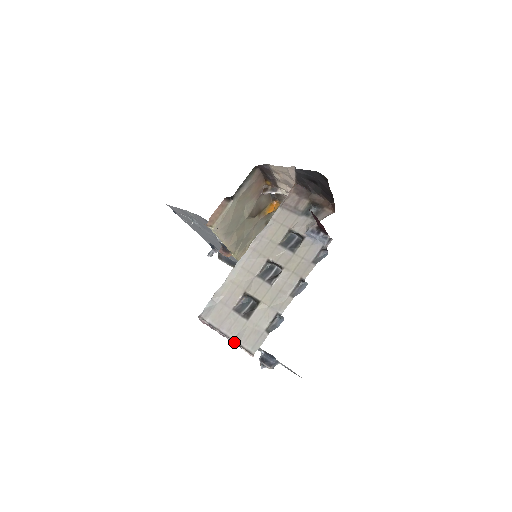
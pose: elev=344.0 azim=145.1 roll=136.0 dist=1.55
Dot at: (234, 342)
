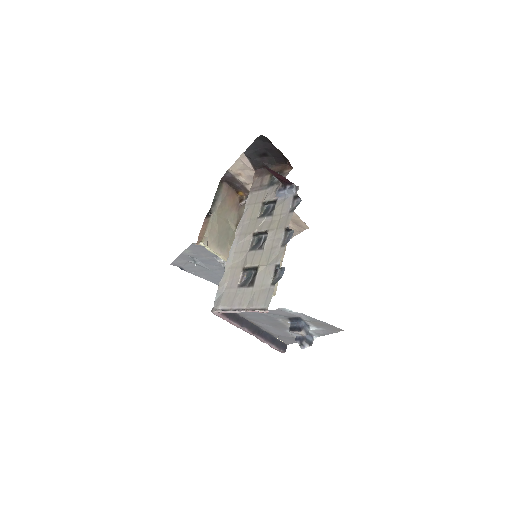
Dot at: (248, 310)
